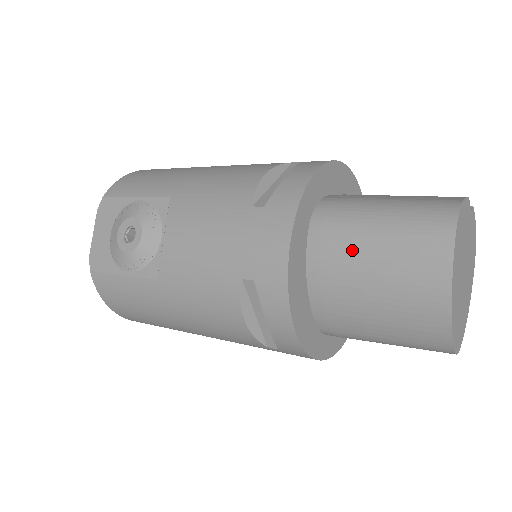
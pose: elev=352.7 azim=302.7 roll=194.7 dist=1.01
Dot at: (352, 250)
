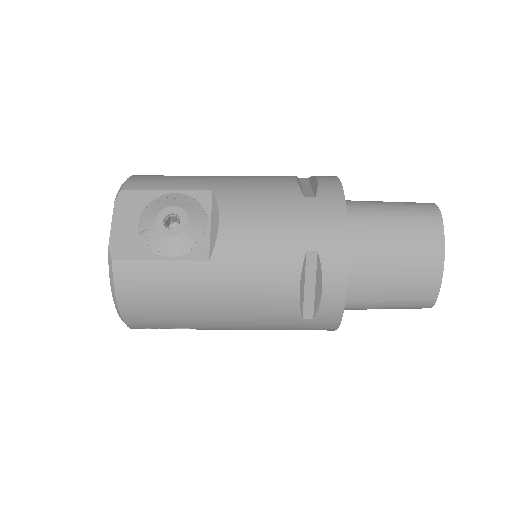
Dot at: (378, 231)
